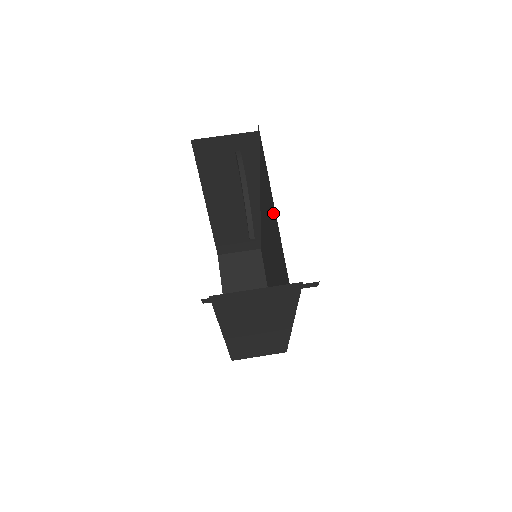
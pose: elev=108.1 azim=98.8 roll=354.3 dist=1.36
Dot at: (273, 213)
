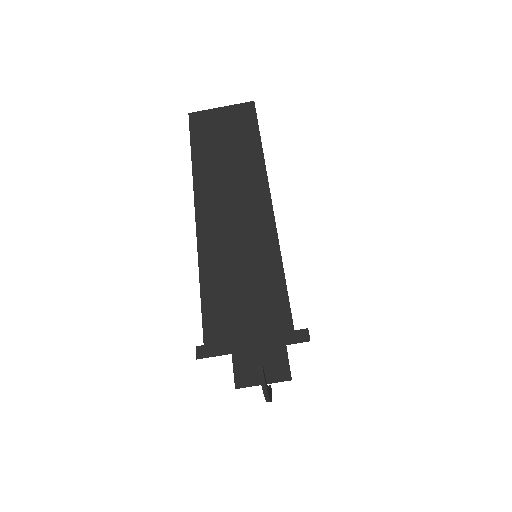
Dot at: occluded
